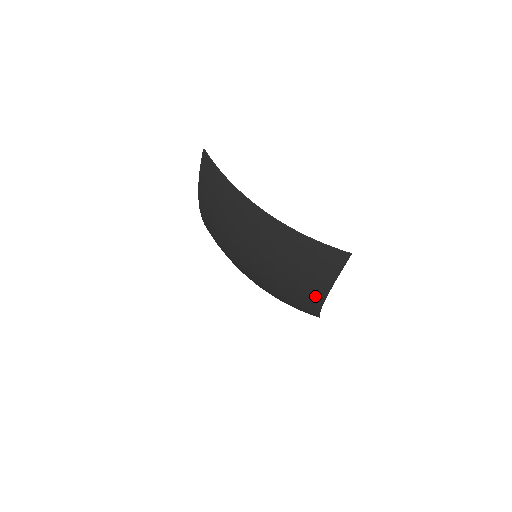
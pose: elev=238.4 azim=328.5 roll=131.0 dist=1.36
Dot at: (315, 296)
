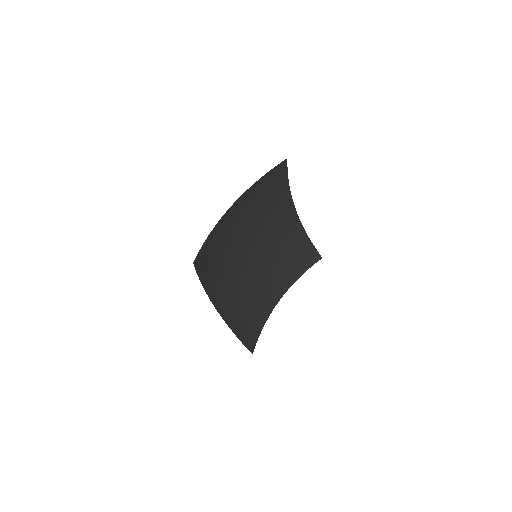
Dot at: (272, 299)
